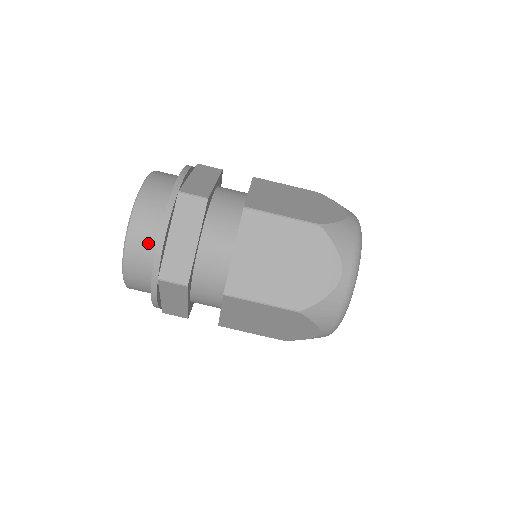
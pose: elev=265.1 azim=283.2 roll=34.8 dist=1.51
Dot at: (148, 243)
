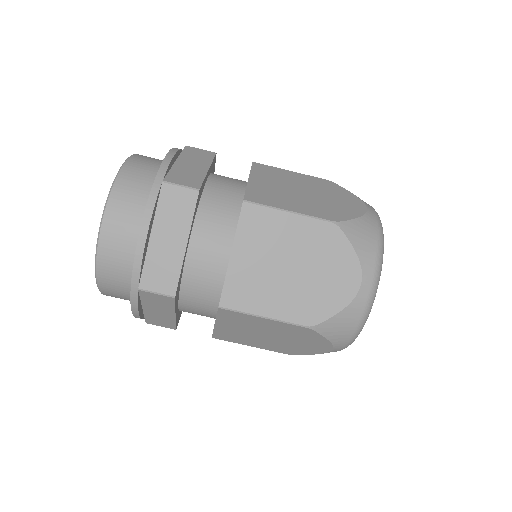
Dot at: (125, 299)
